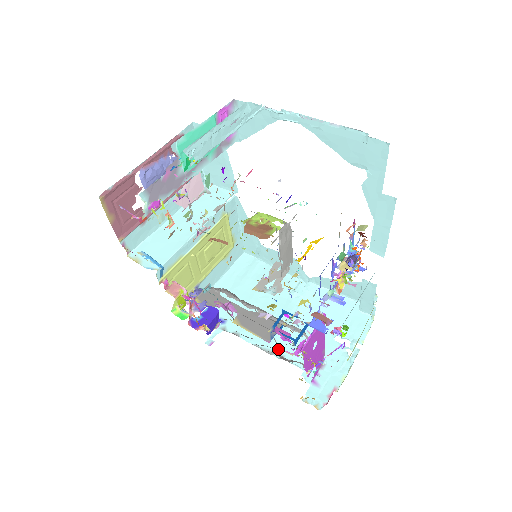
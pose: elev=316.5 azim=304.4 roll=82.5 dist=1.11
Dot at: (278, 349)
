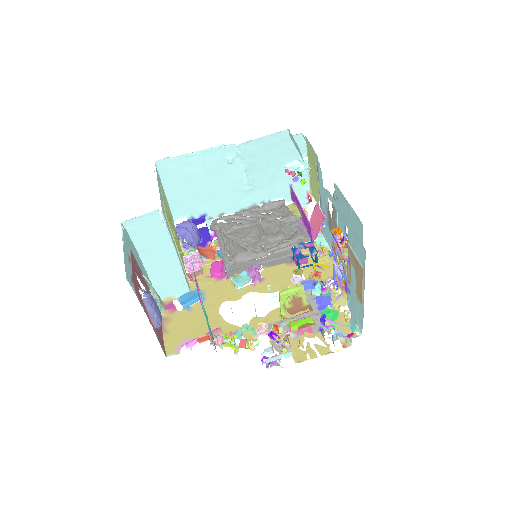
Dot at: (256, 201)
